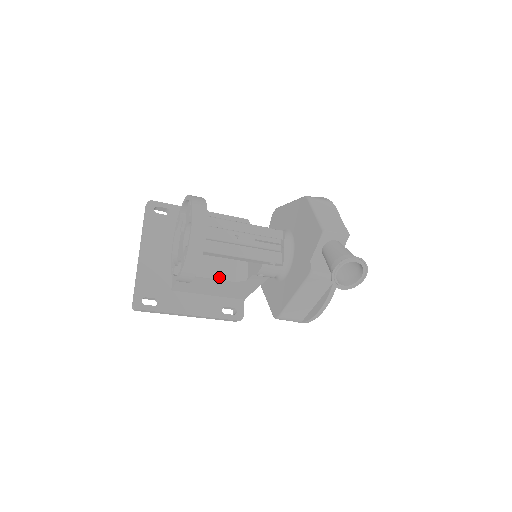
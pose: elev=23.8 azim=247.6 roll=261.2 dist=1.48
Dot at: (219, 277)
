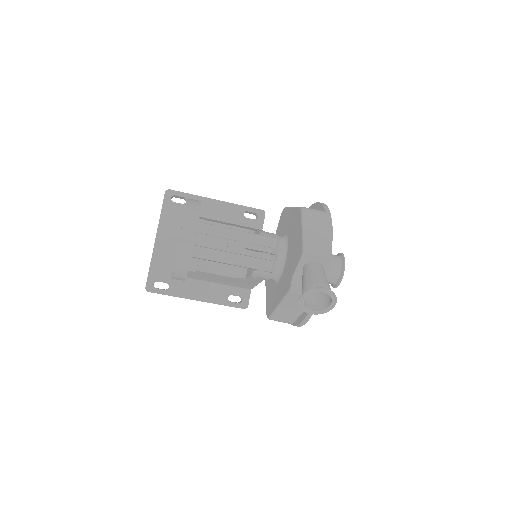
Dot at: (220, 272)
